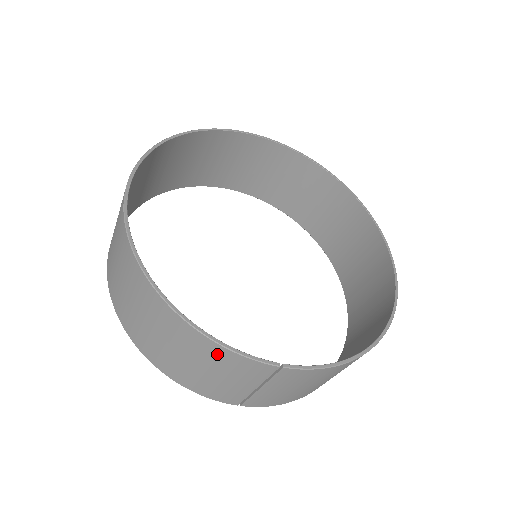
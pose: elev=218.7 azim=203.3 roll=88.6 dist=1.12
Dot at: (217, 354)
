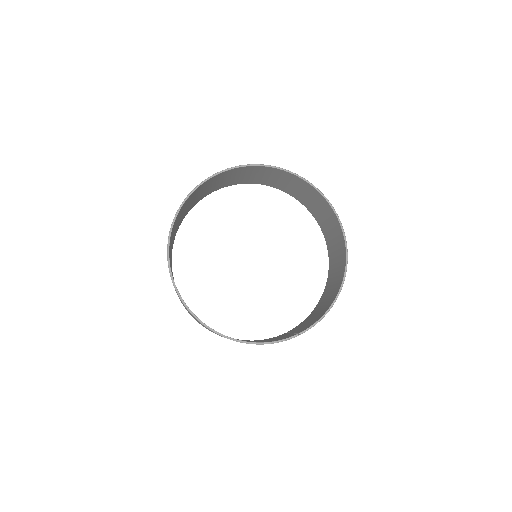
Dot at: occluded
